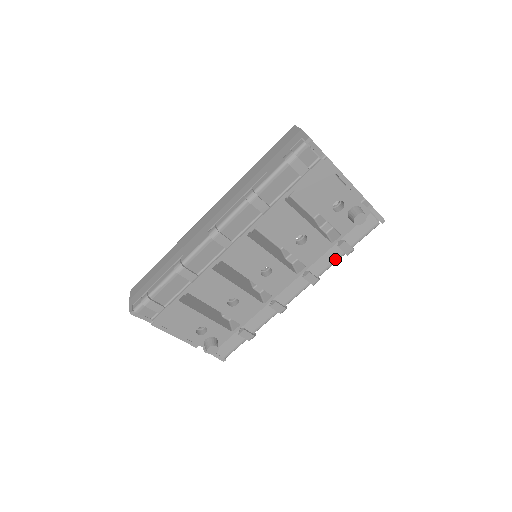
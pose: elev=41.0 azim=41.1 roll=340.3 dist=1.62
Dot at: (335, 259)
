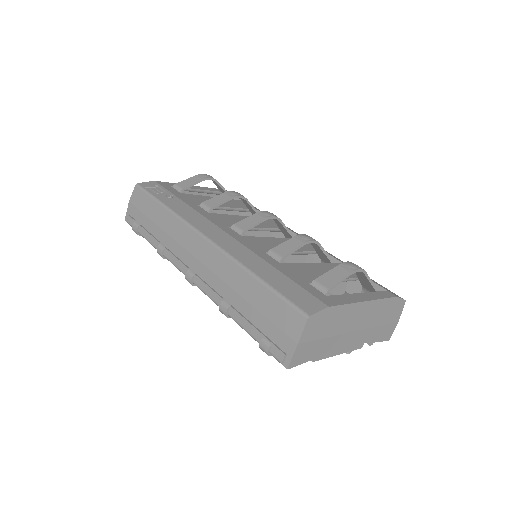
Dot at: occluded
